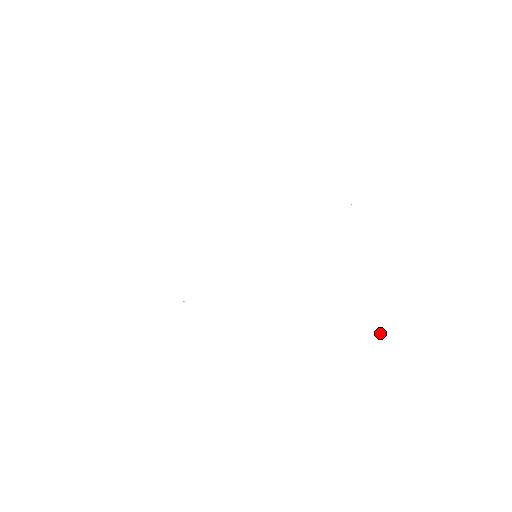
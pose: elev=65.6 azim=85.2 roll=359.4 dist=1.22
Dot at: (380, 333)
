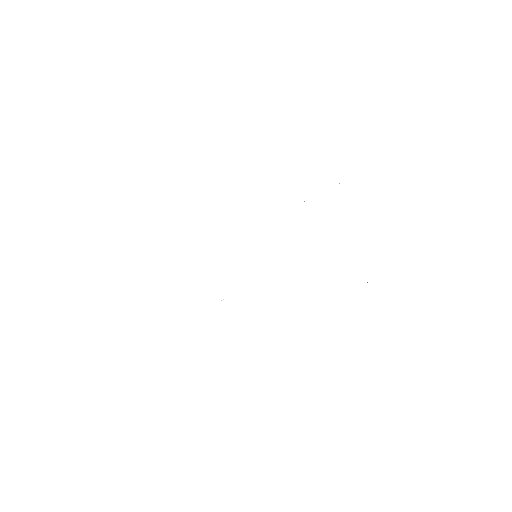
Dot at: occluded
